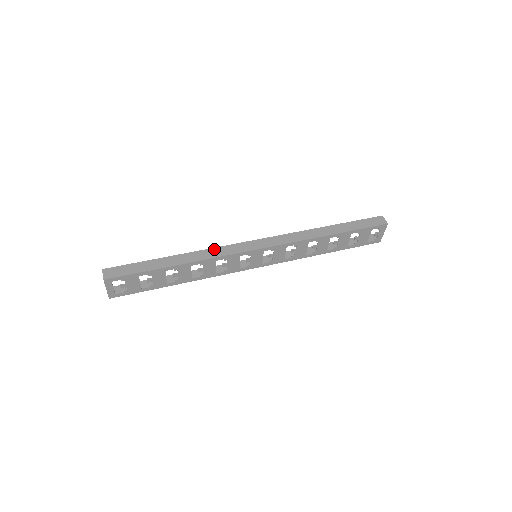
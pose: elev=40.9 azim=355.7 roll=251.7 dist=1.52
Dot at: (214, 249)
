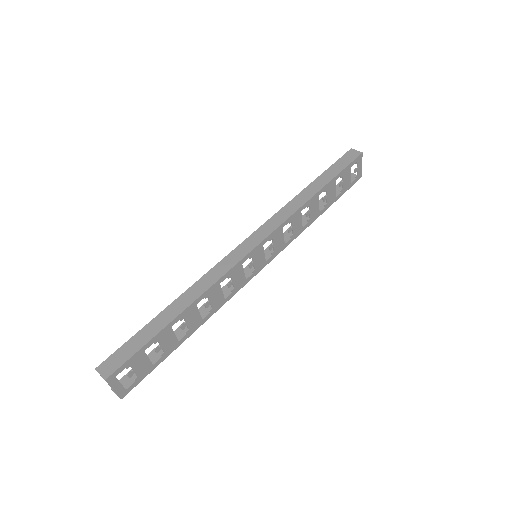
Dot at: (210, 272)
